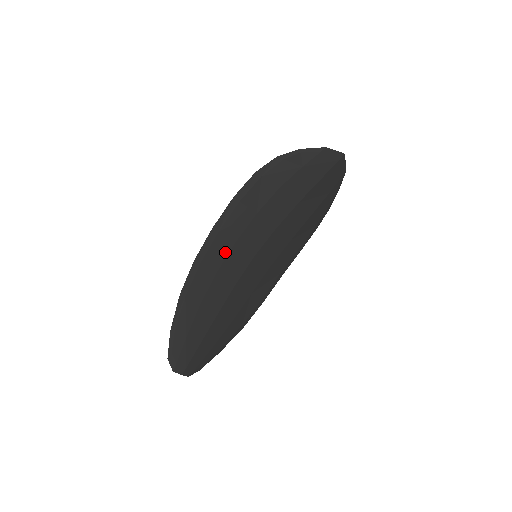
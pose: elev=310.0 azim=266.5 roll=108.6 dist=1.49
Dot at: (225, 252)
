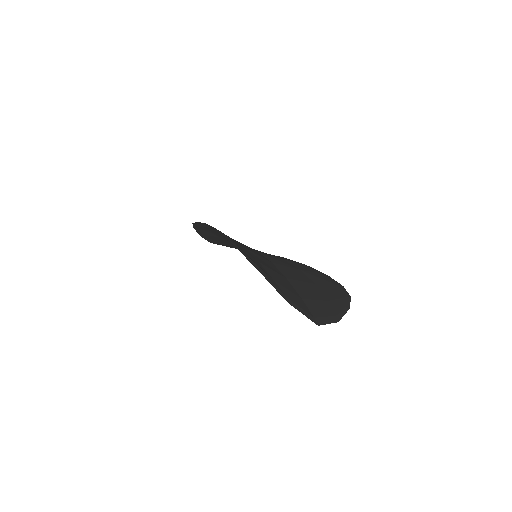
Dot at: (223, 237)
